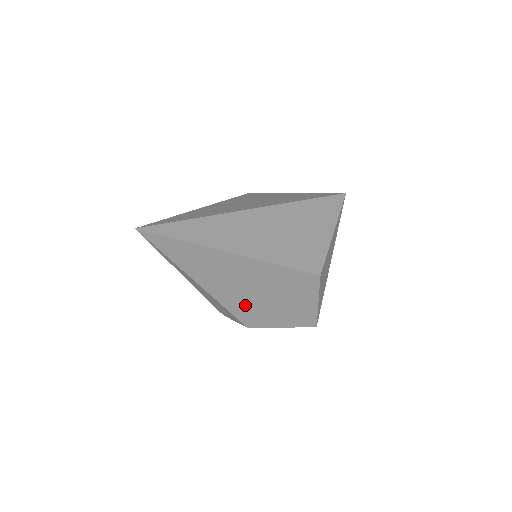
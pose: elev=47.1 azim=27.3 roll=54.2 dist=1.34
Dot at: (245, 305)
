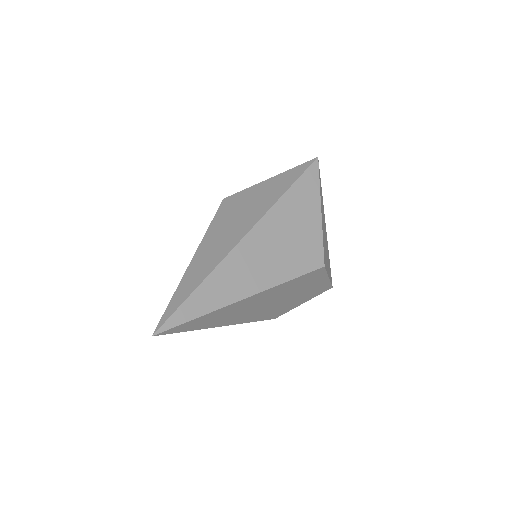
Dot at: (266, 312)
